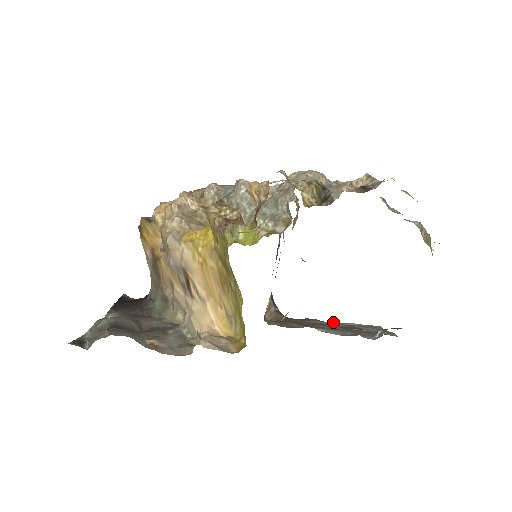
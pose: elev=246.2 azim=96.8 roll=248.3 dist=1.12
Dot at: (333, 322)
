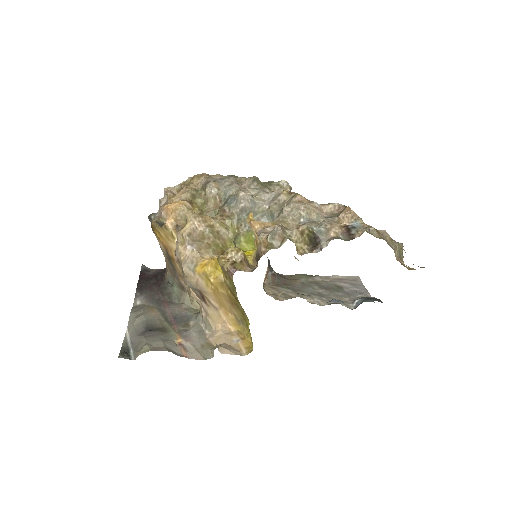
Dot at: occluded
